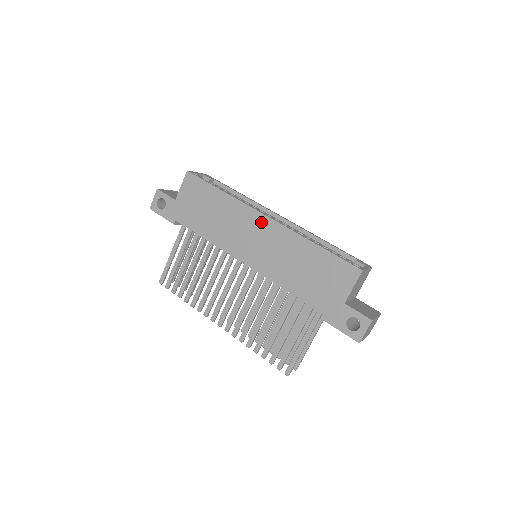
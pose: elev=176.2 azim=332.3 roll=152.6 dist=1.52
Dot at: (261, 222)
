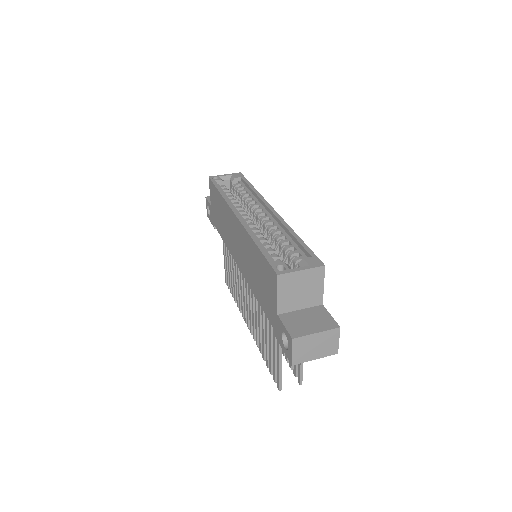
Dot at: (235, 222)
